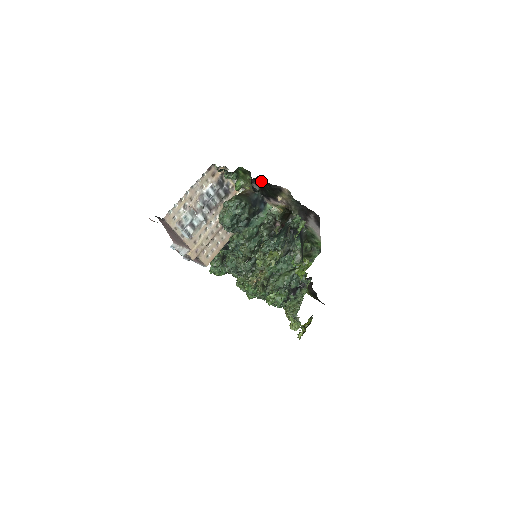
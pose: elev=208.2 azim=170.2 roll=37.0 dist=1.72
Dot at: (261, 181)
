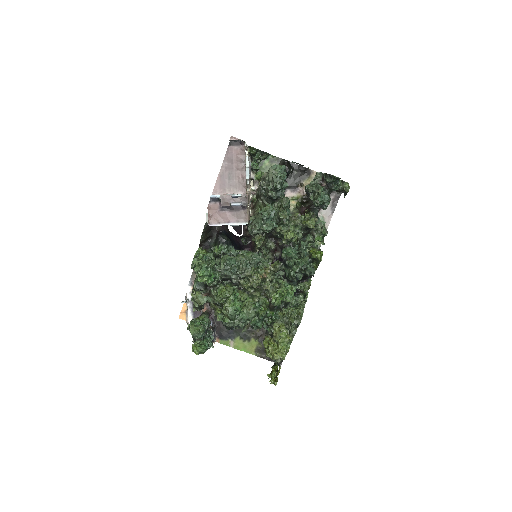
Dot at: (291, 166)
